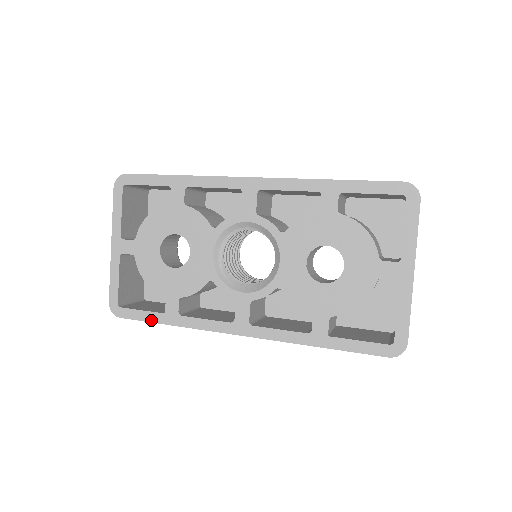
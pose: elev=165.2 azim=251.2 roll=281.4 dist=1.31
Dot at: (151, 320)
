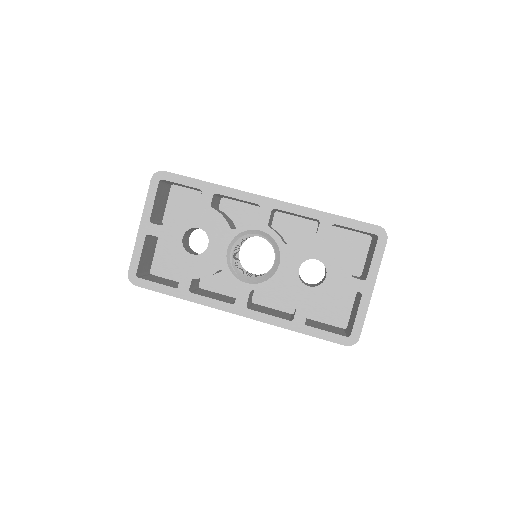
Dot at: (164, 292)
